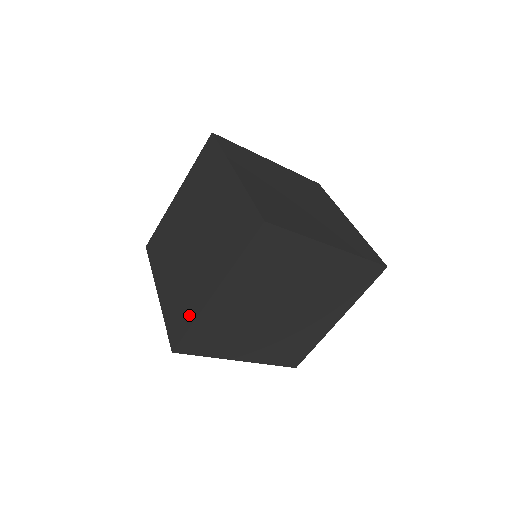
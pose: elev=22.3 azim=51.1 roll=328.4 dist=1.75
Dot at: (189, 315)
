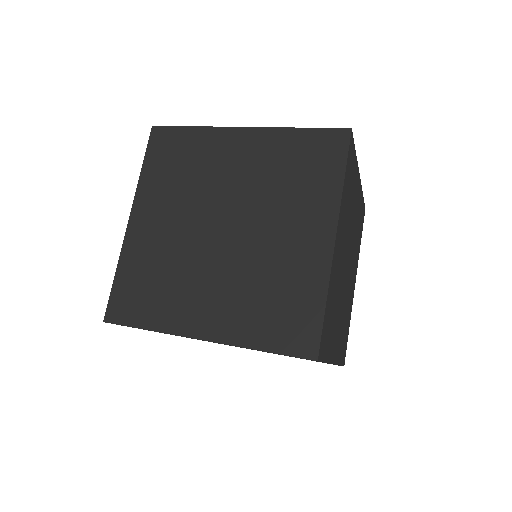
Dot at: occluded
